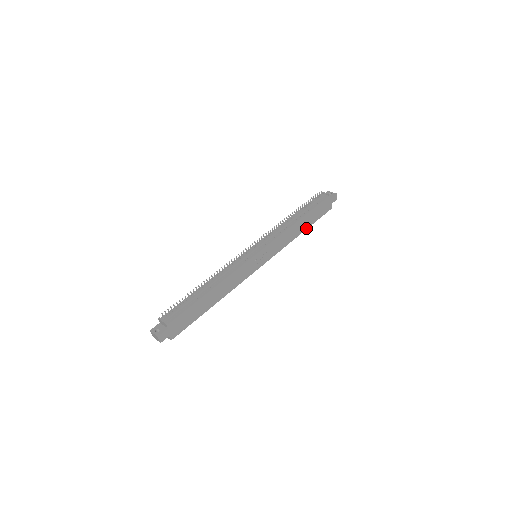
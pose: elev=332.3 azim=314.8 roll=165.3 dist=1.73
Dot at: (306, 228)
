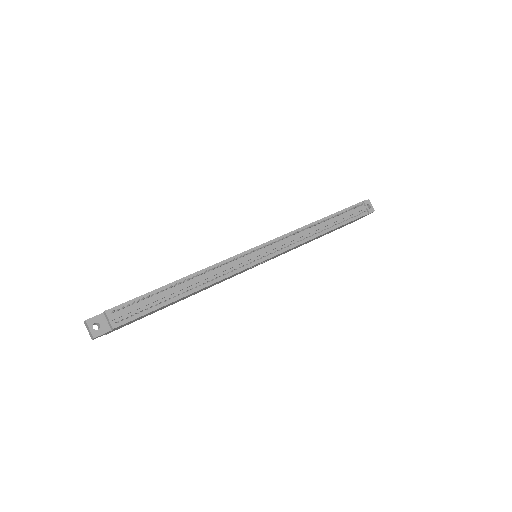
Dot at: (321, 236)
